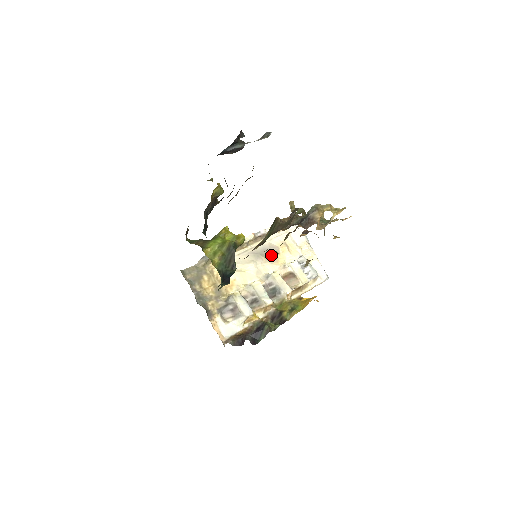
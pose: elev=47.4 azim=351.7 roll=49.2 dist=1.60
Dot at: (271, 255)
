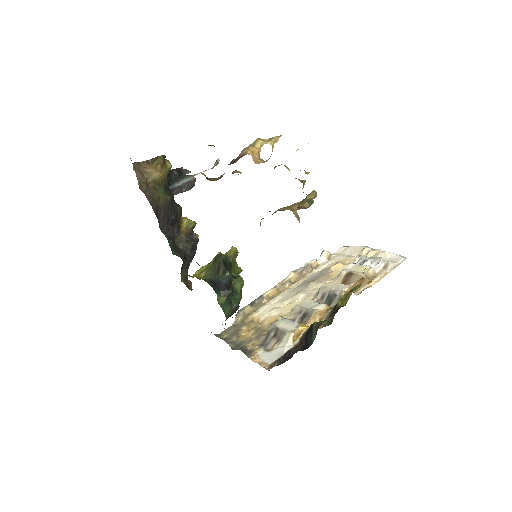
Dot at: (321, 277)
